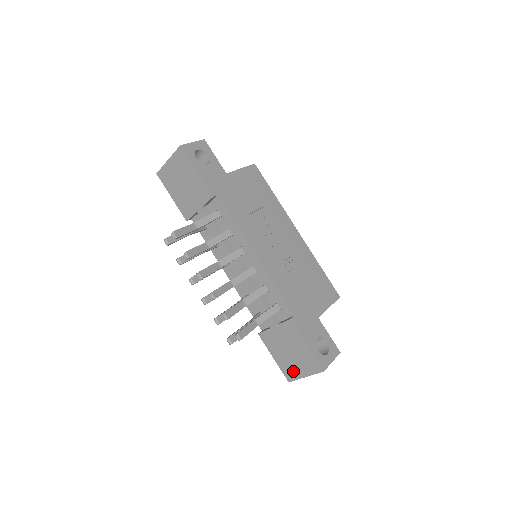
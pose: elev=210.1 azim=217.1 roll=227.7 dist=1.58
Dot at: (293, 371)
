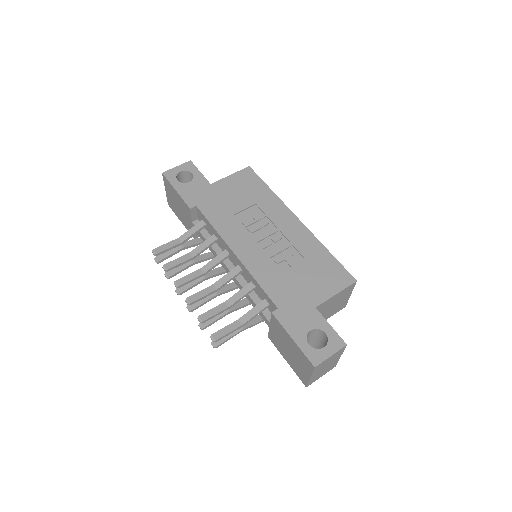
Dot at: (301, 373)
